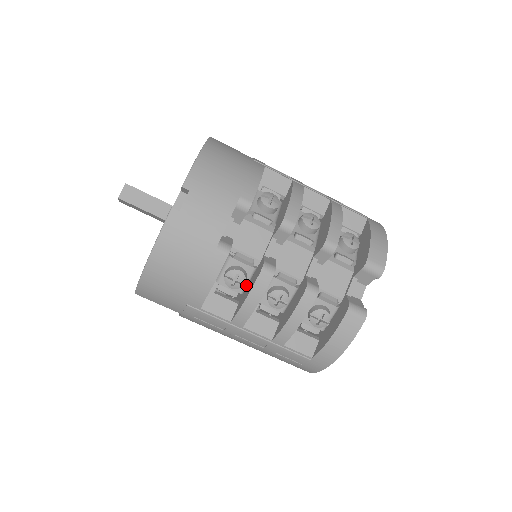
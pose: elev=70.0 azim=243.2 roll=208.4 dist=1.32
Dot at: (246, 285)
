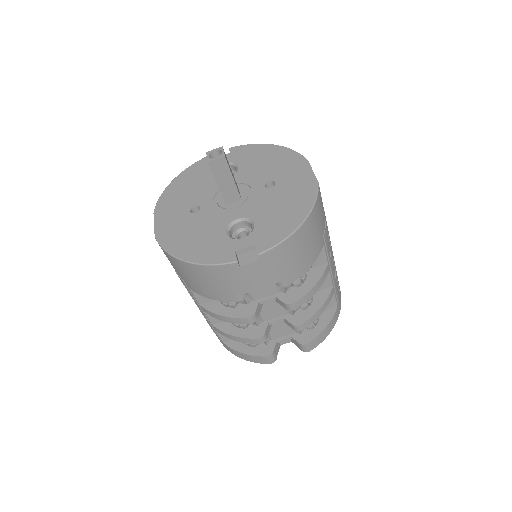
Dot at: occluded
